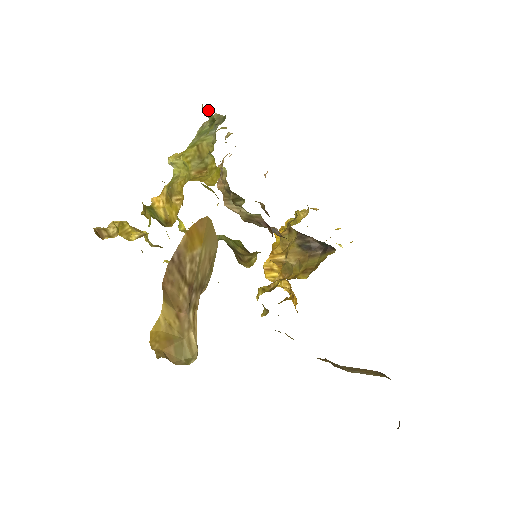
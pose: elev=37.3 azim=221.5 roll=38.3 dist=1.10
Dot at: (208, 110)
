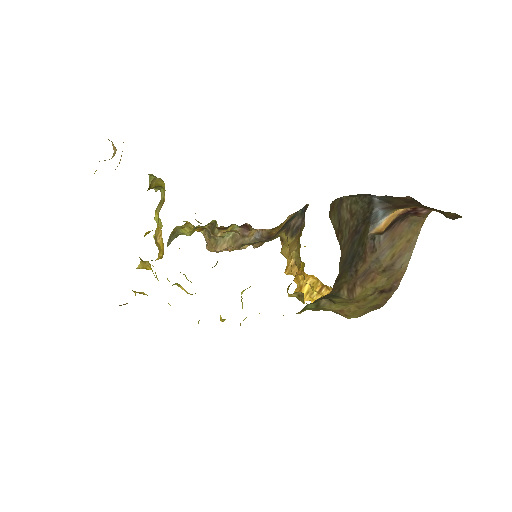
Dot at: (150, 177)
